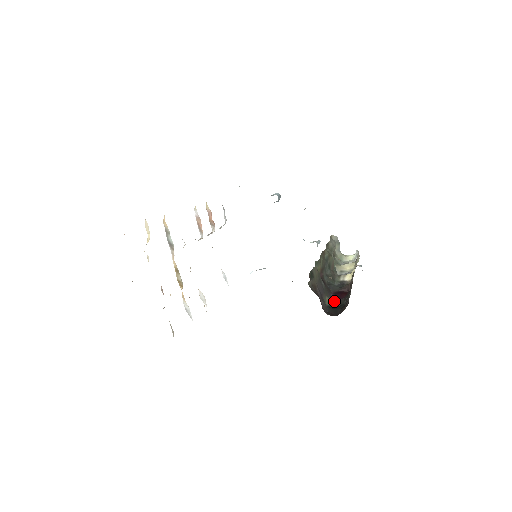
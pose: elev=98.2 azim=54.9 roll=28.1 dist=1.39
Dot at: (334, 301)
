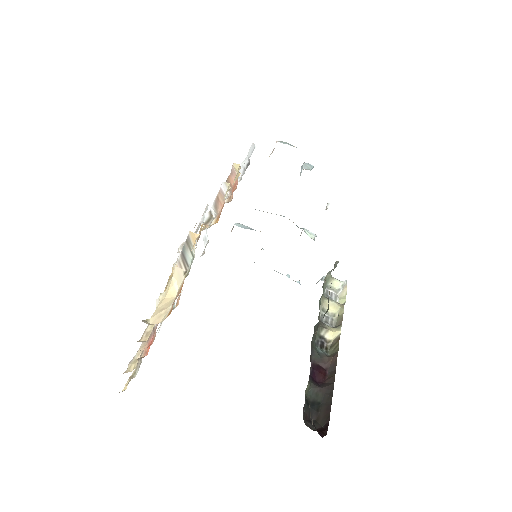
Dot at: (312, 388)
